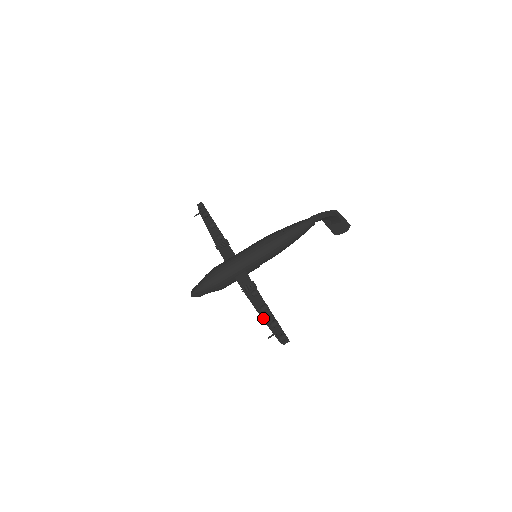
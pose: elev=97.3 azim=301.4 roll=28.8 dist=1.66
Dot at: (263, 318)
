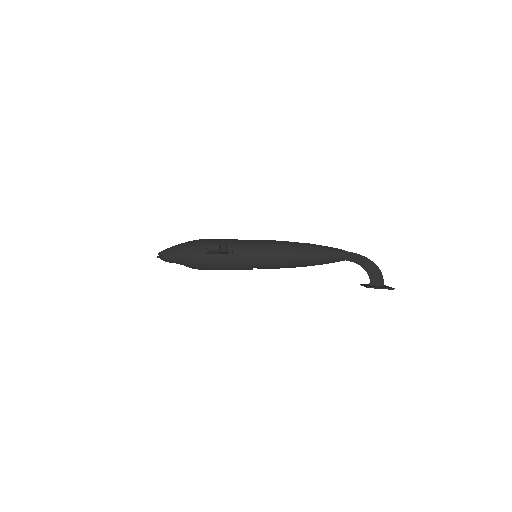
Dot at: occluded
